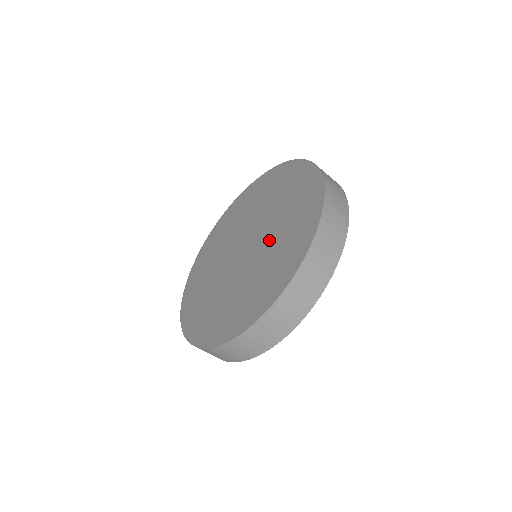
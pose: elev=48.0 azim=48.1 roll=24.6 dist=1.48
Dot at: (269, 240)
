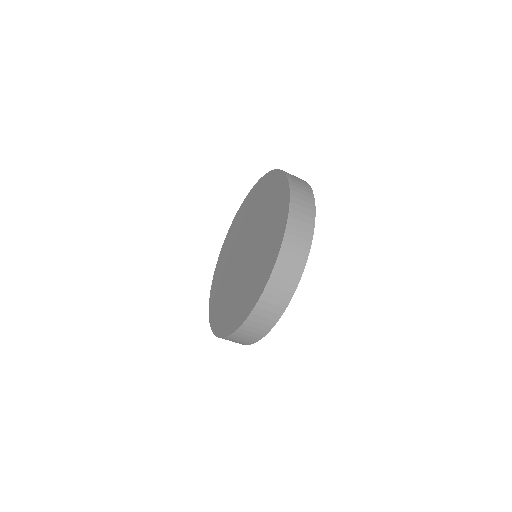
Dot at: (248, 271)
